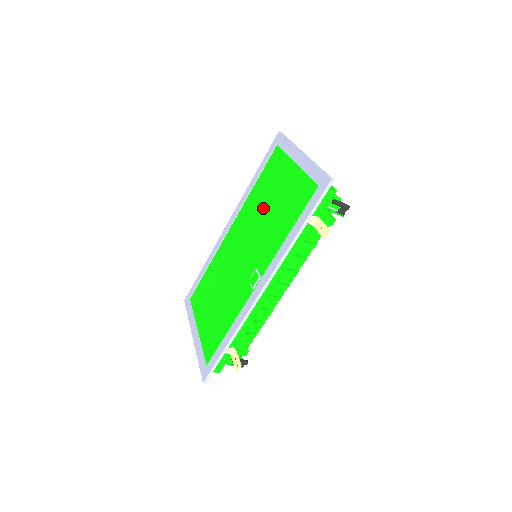
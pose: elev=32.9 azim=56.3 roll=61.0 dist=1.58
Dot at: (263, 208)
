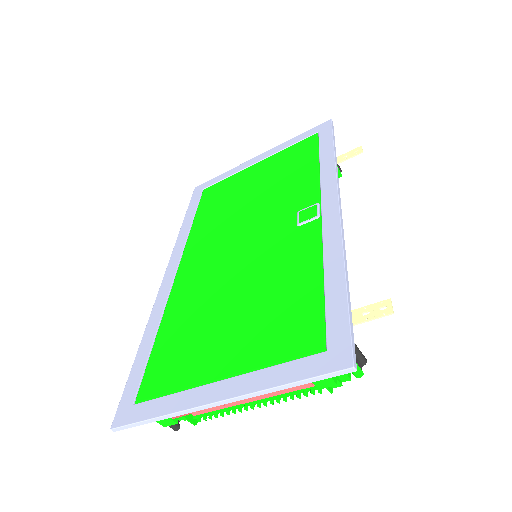
Dot at: (240, 204)
